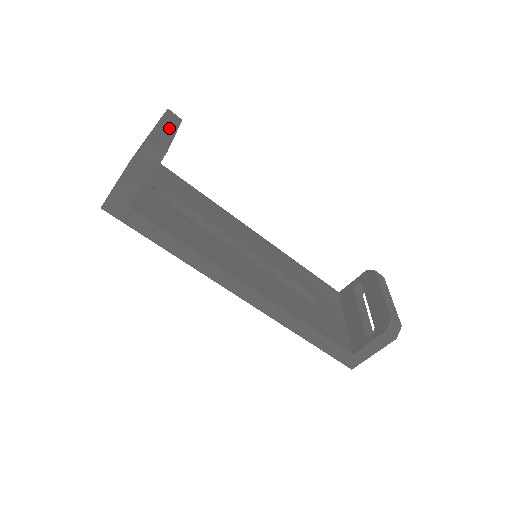
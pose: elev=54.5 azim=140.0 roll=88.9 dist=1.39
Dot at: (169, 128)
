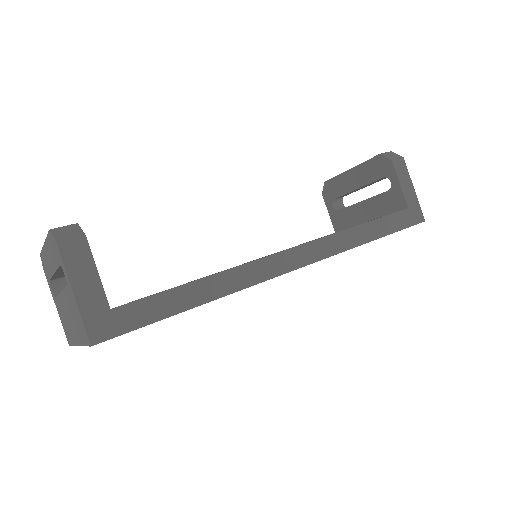
Dot at: occluded
